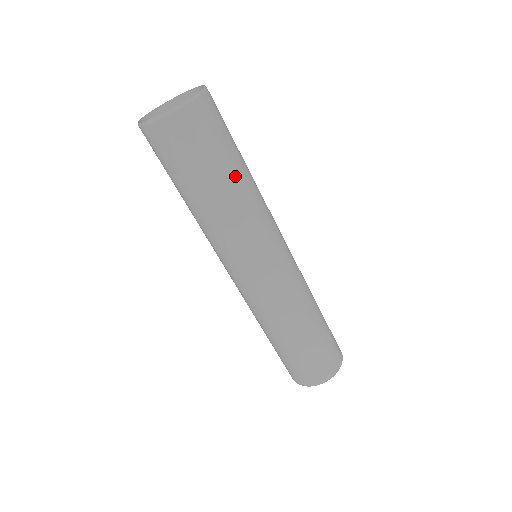
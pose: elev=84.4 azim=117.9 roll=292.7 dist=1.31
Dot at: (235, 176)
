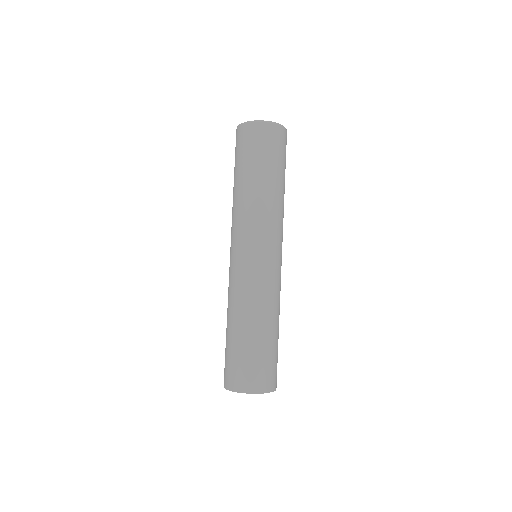
Dot at: (275, 180)
